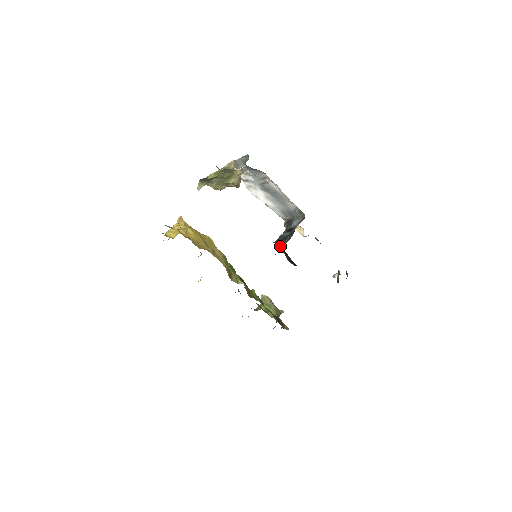
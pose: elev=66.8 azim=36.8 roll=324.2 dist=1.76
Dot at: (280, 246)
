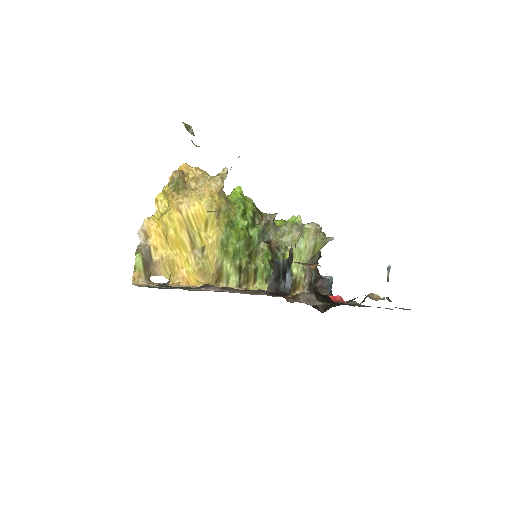
Dot at: occluded
